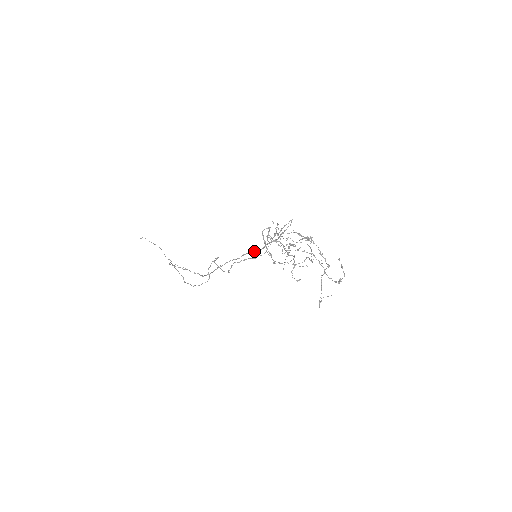
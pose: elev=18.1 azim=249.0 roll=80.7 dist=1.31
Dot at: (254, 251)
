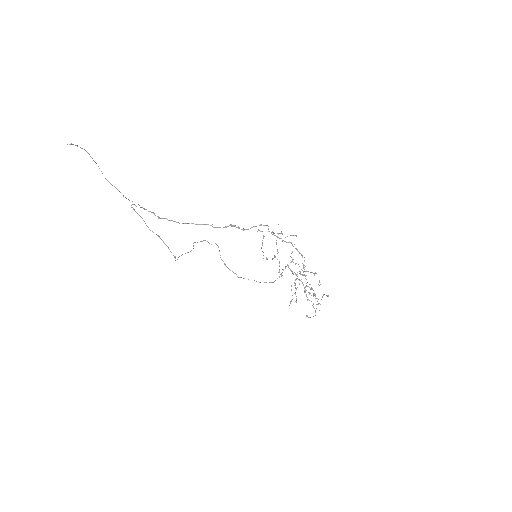
Dot at: (237, 227)
